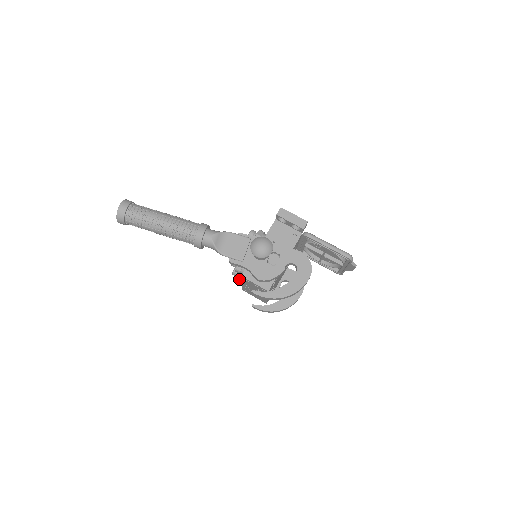
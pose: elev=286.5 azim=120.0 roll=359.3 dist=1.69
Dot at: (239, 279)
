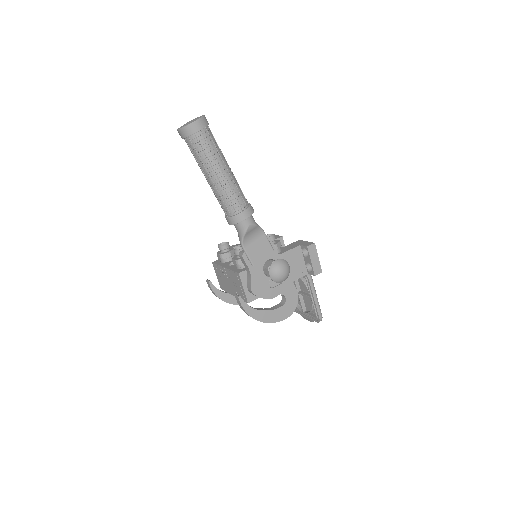
Dot at: (222, 257)
